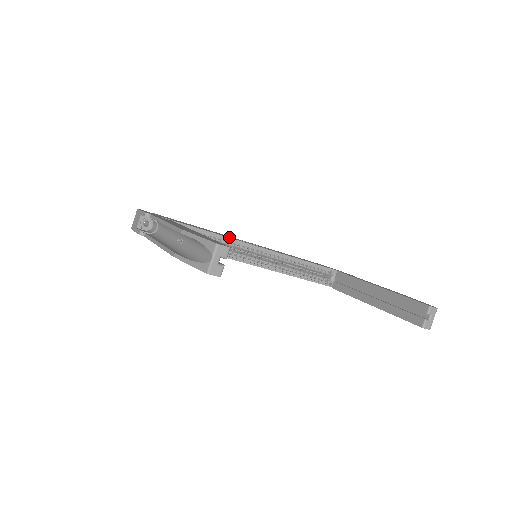
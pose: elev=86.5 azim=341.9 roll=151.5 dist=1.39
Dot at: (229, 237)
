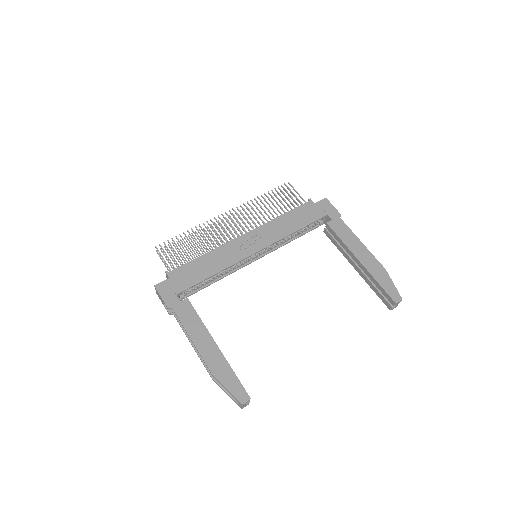
Dot at: (231, 262)
